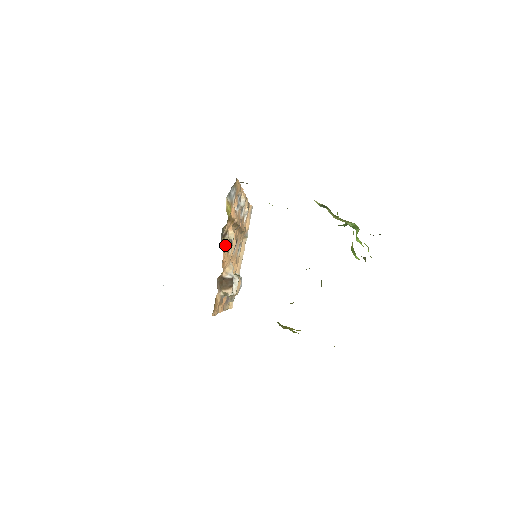
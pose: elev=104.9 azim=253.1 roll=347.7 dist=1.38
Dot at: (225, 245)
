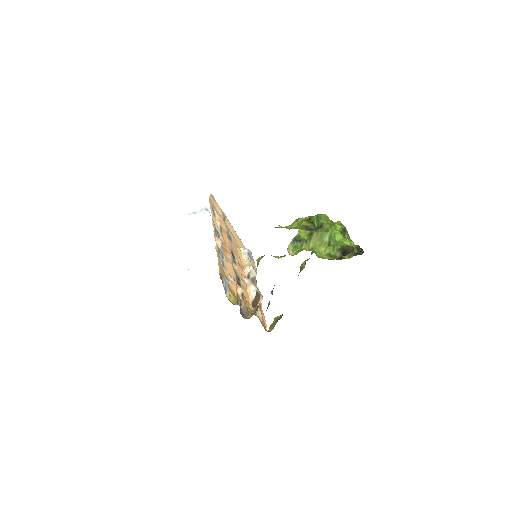
Dot at: (244, 302)
